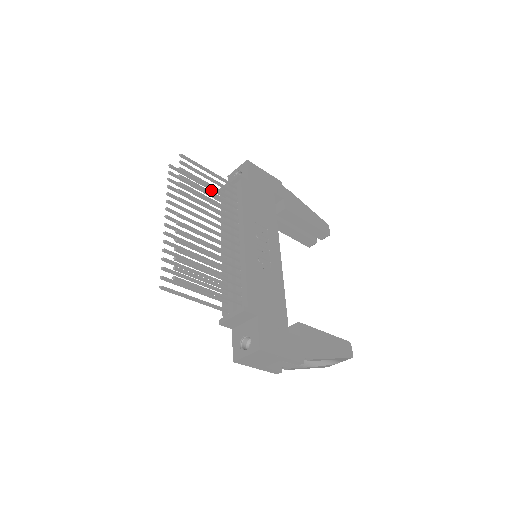
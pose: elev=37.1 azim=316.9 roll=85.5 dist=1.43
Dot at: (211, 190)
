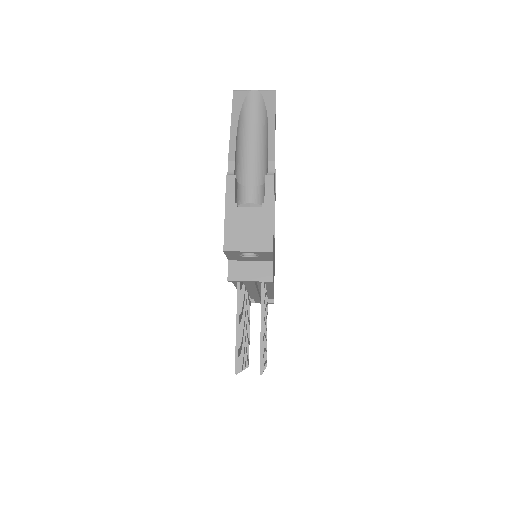
Dot at: (237, 302)
